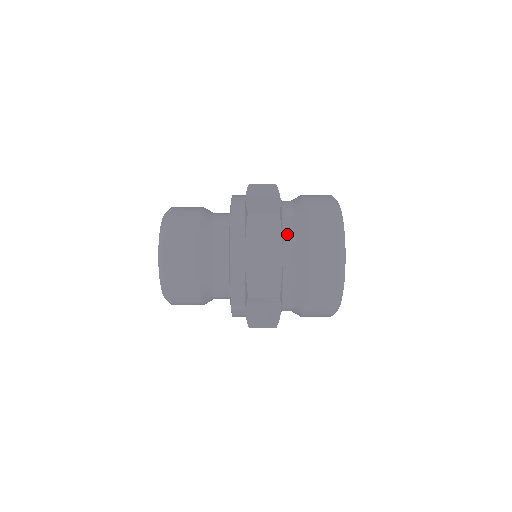
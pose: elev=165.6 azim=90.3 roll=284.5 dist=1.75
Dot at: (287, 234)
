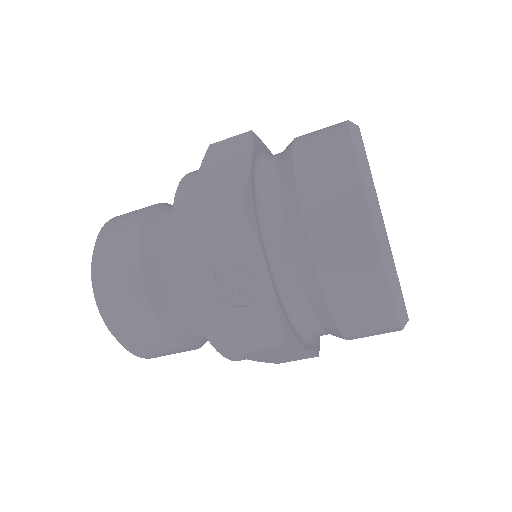
Dot at: (269, 157)
